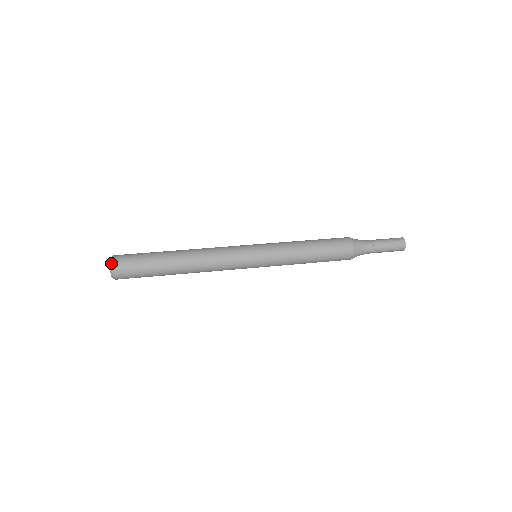
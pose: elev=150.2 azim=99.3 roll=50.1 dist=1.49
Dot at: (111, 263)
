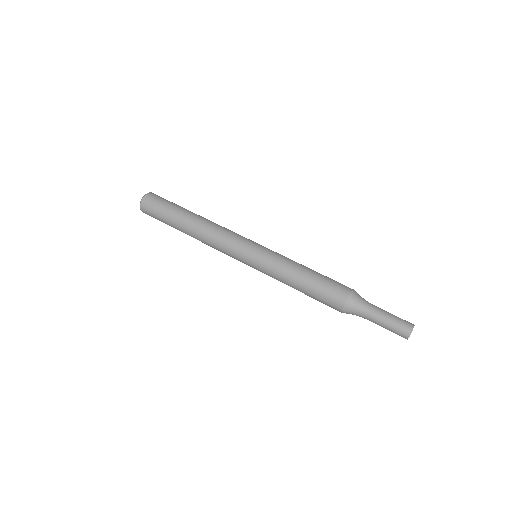
Dot at: (140, 203)
